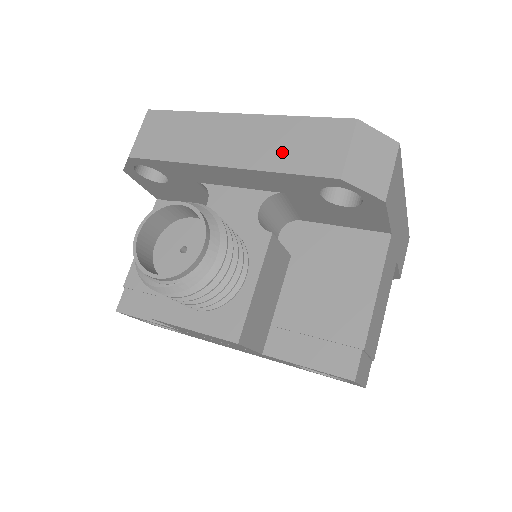
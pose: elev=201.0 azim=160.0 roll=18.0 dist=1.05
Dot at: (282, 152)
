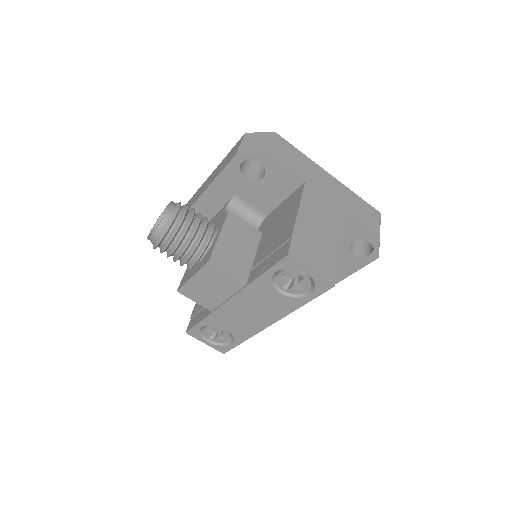
Dot at: (219, 170)
